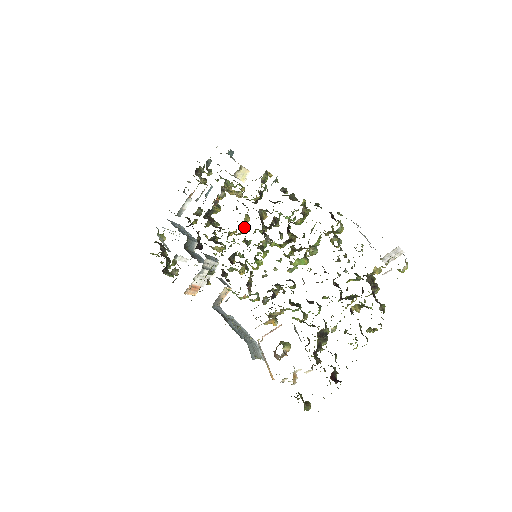
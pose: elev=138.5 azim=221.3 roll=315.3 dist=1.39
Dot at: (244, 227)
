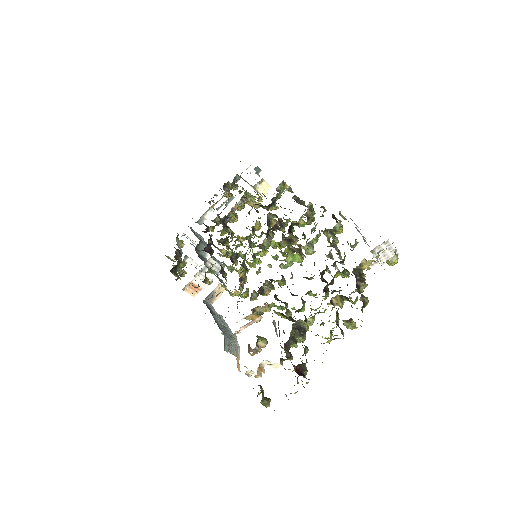
Dot at: (254, 233)
